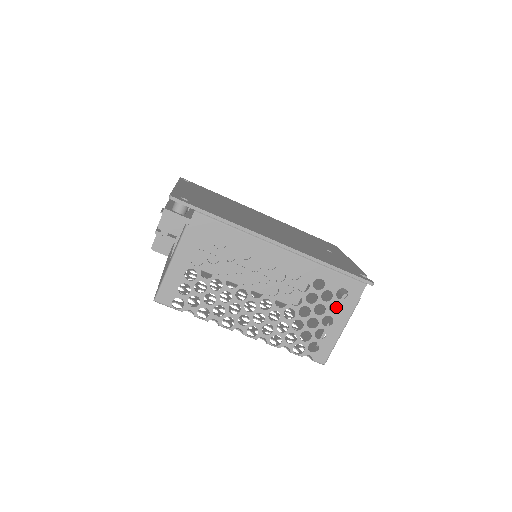
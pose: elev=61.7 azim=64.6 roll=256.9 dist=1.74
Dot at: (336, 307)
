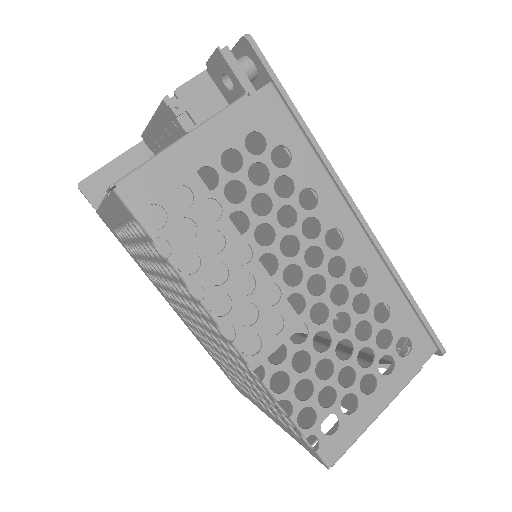
Dot at: occluded
